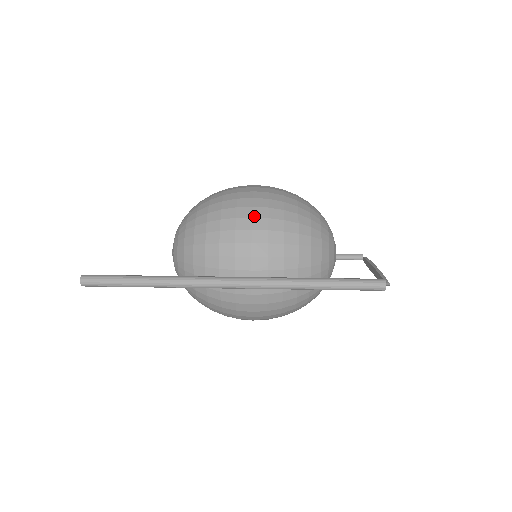
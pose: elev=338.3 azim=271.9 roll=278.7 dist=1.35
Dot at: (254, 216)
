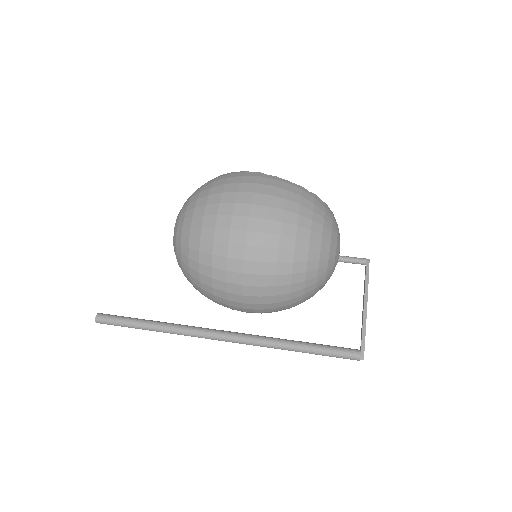
Dot at: (245, 272)
